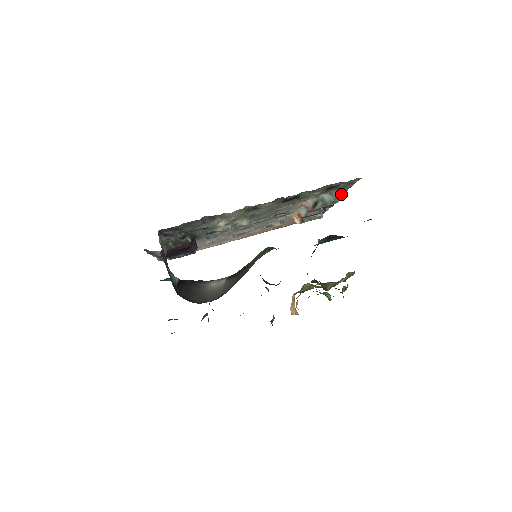
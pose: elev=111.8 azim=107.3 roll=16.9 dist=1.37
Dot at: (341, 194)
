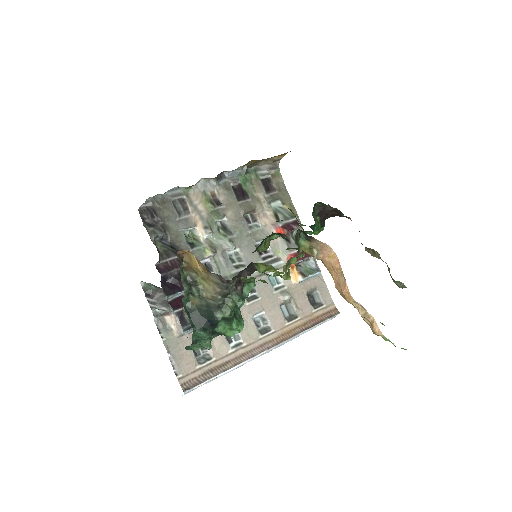
Dot at: (295, 215)
